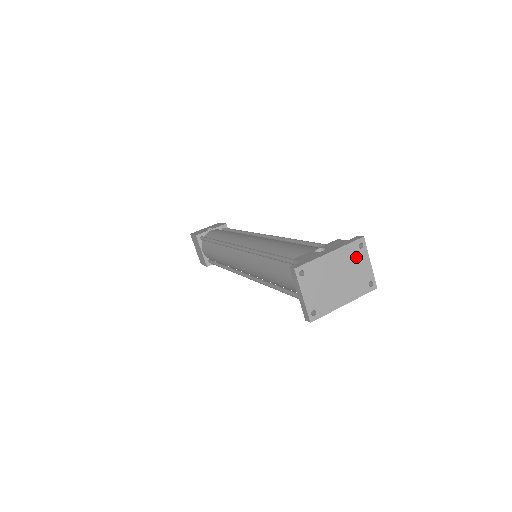
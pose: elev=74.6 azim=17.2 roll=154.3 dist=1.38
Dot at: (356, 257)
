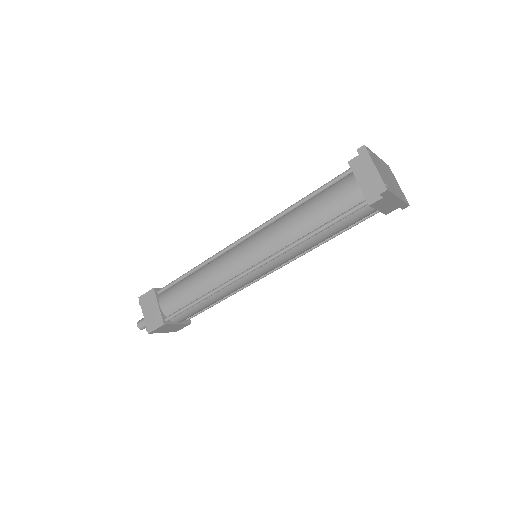
Dot at: (391, 174)
